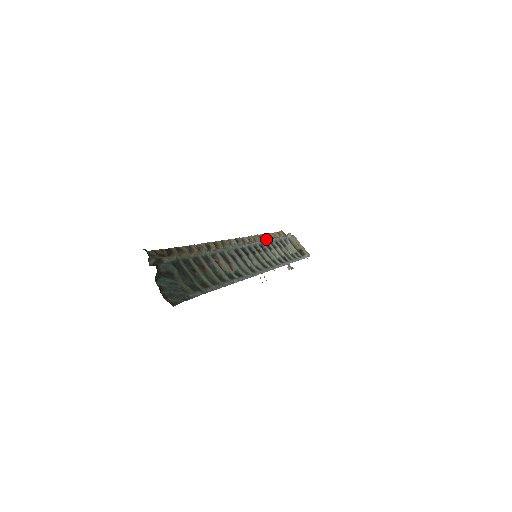
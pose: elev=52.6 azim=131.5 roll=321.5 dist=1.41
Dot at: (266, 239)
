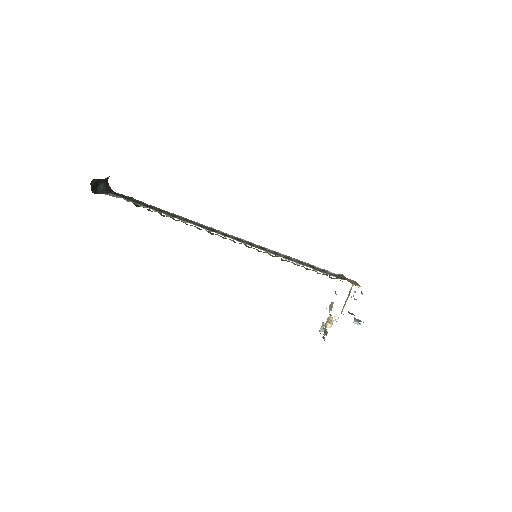
Dot at: occluded
